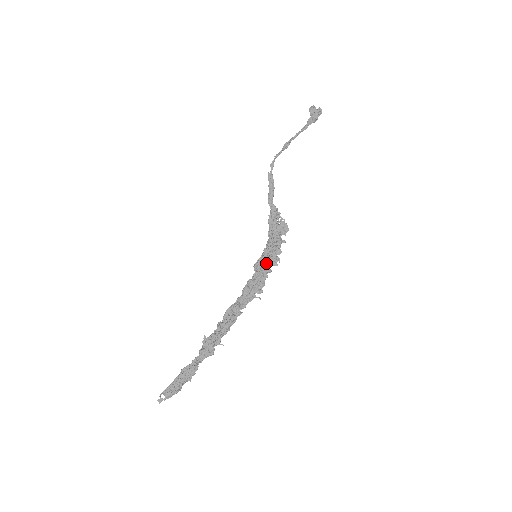
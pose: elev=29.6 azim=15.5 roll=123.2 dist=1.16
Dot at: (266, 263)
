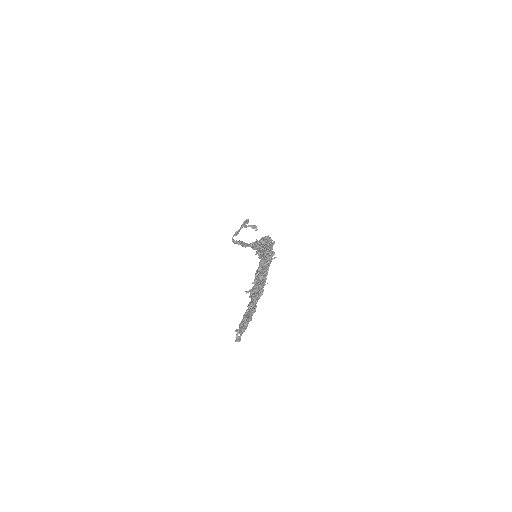
Dot at: (264, 249)
